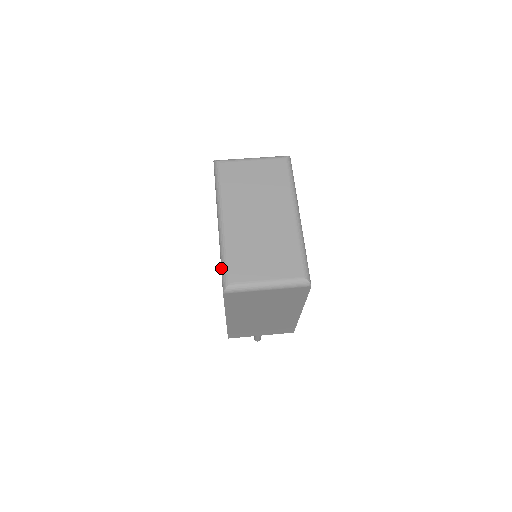
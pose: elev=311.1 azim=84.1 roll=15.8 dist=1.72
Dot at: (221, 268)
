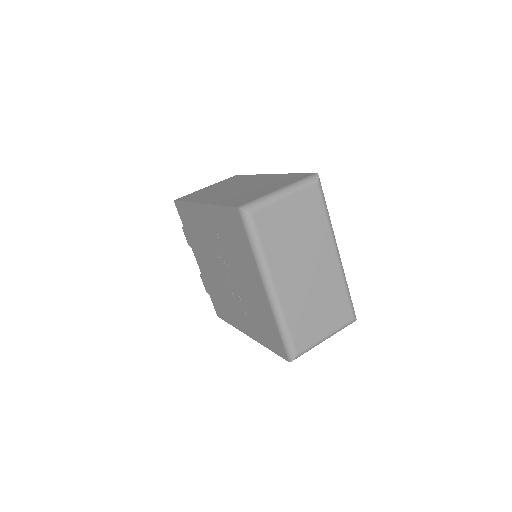
Dot at: (282, 339)
